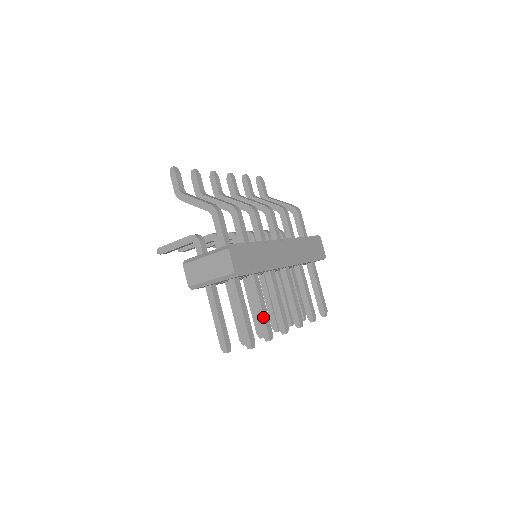
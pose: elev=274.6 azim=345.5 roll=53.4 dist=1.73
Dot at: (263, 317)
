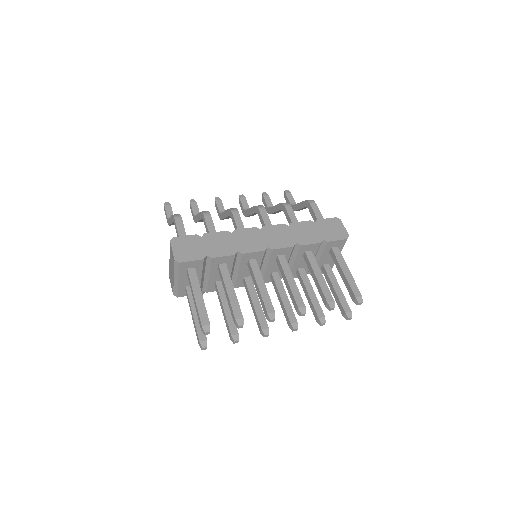
Dot at: (230, 303)
